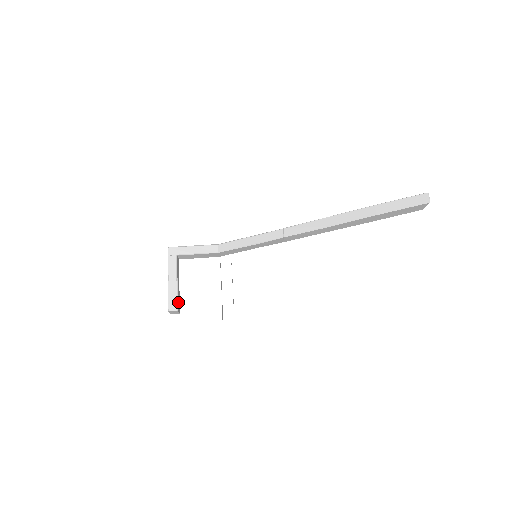
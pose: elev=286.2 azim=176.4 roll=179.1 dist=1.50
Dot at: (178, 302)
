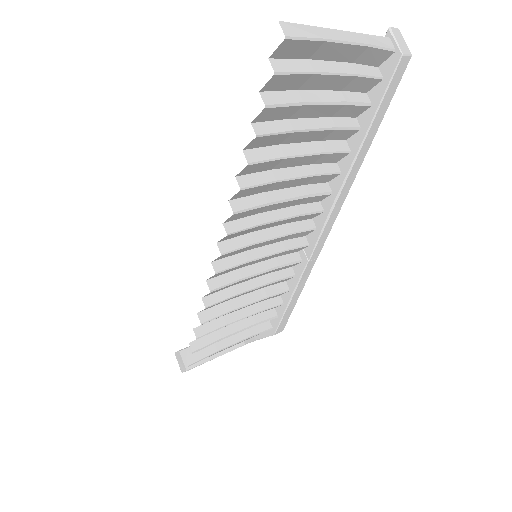
Dot at: occluded
